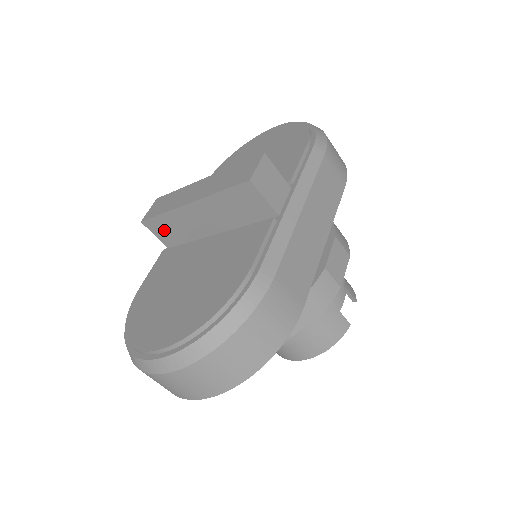
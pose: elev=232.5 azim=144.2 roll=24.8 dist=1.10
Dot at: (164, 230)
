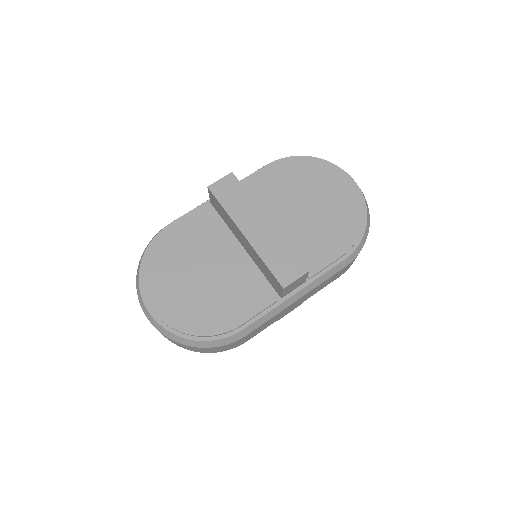
Dot at: (217, 205)
